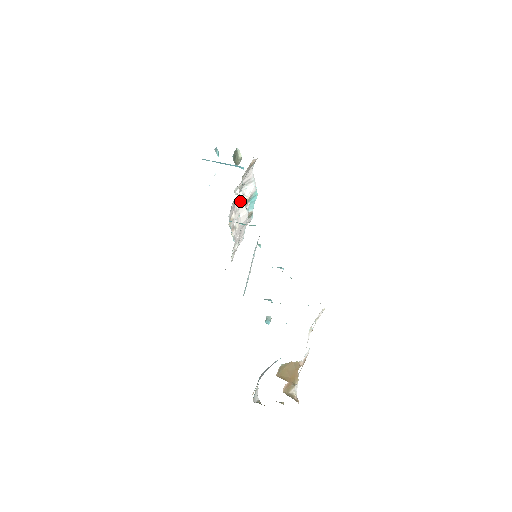
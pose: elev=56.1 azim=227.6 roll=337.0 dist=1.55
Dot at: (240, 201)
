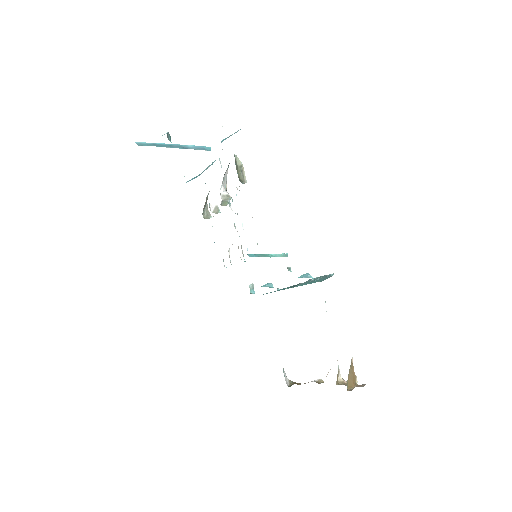
Dot at: occluded
